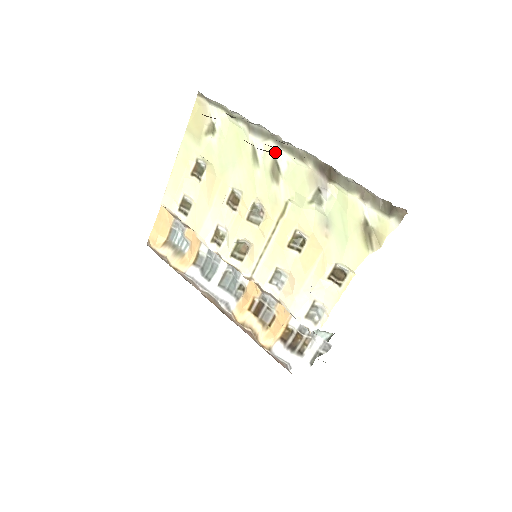
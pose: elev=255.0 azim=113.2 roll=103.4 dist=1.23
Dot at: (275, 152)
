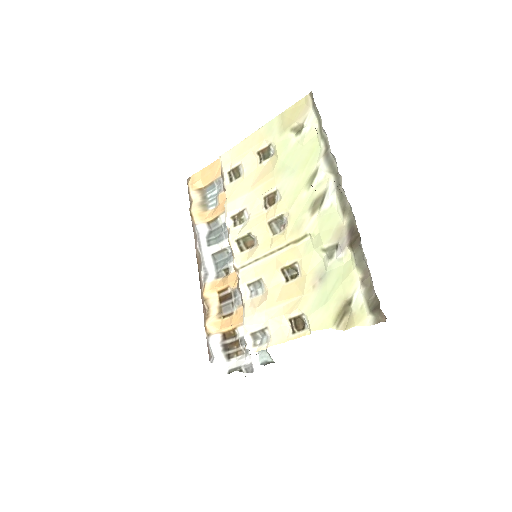
Dot at: (329, 188)
